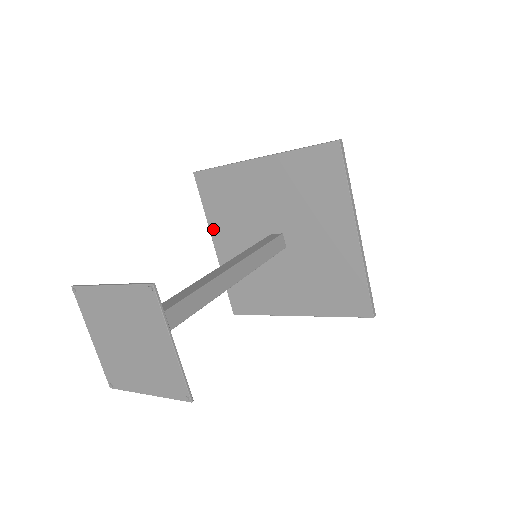
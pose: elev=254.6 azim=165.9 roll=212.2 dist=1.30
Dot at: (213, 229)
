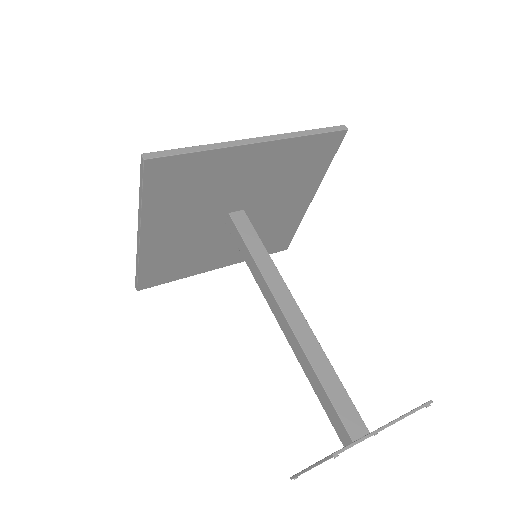
Dot at: (148, 221)
